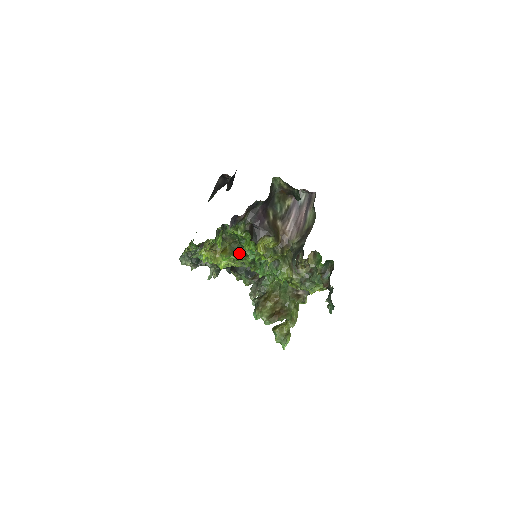
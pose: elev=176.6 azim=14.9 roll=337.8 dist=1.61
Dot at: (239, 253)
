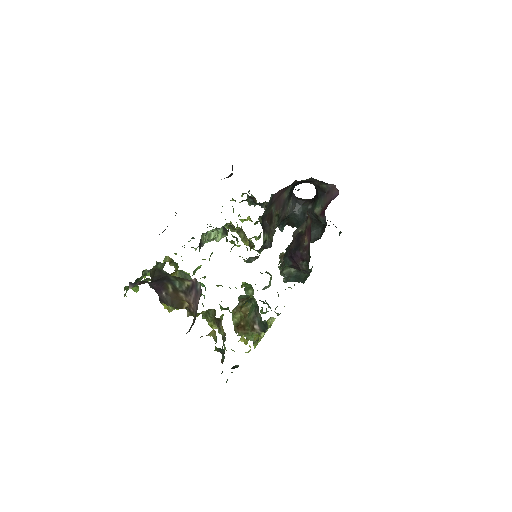
Dot at: occluded
